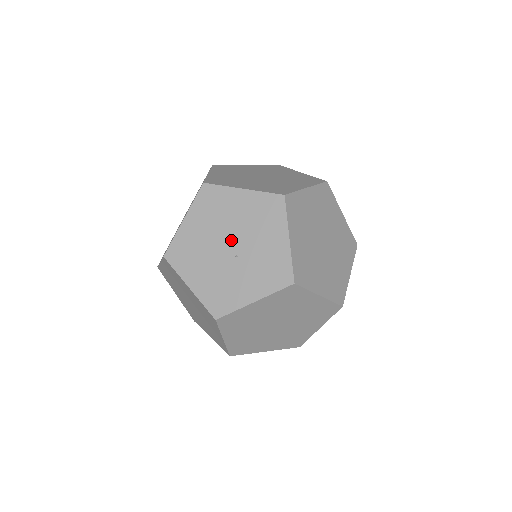
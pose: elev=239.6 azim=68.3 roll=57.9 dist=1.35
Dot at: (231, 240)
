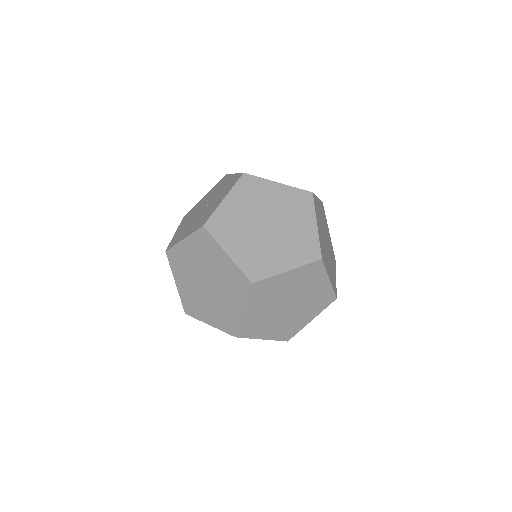
Dot at: (203, 207)
